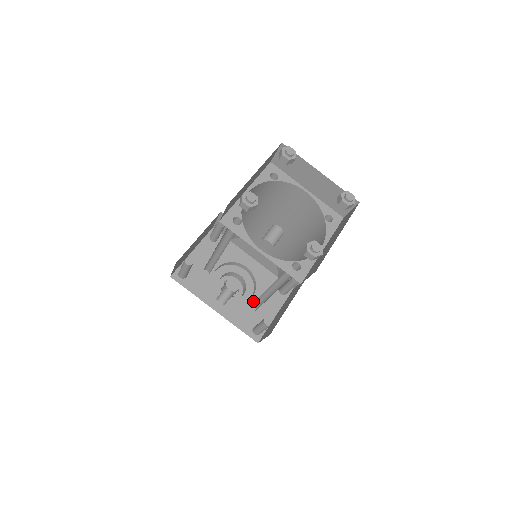
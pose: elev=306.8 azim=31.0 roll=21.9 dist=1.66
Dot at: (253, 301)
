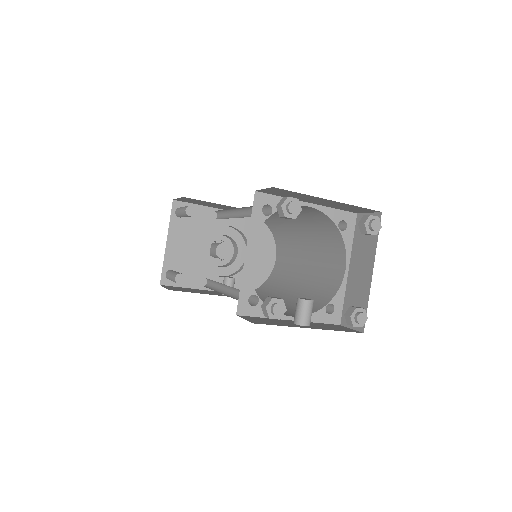
Dot at: (251, 259)
